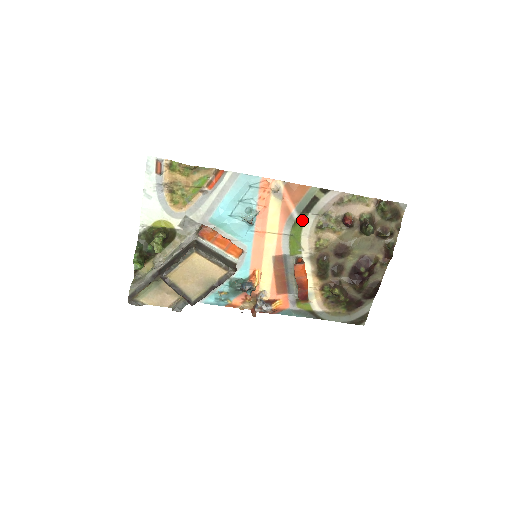
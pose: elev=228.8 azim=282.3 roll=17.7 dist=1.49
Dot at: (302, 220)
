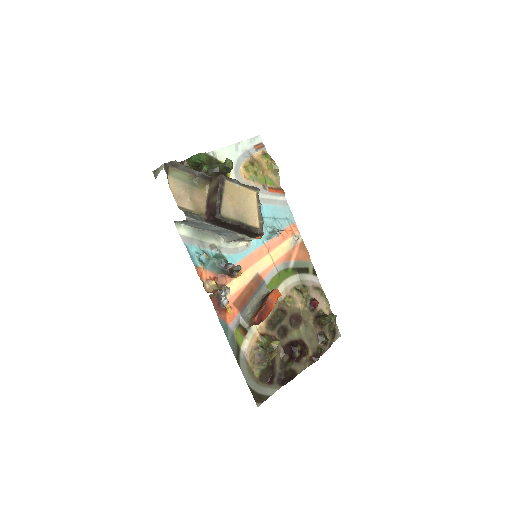
Dot at: (292, 273)
